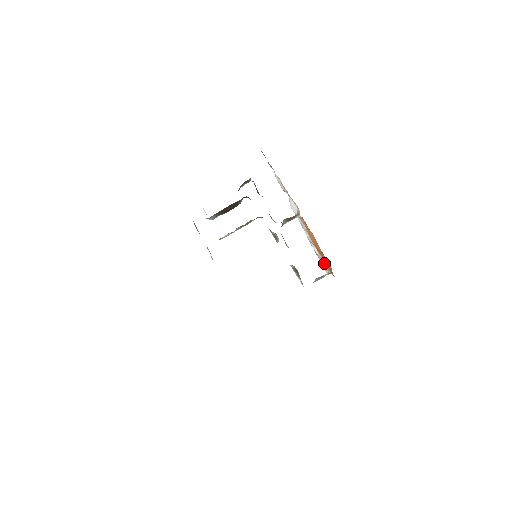
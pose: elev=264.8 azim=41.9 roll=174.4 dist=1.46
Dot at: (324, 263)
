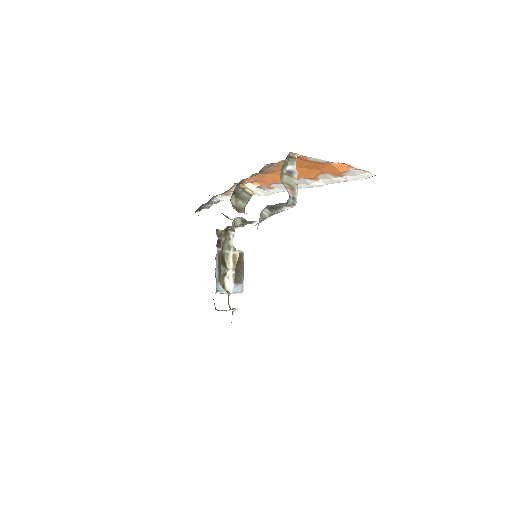
Dot at: (332, 173)
